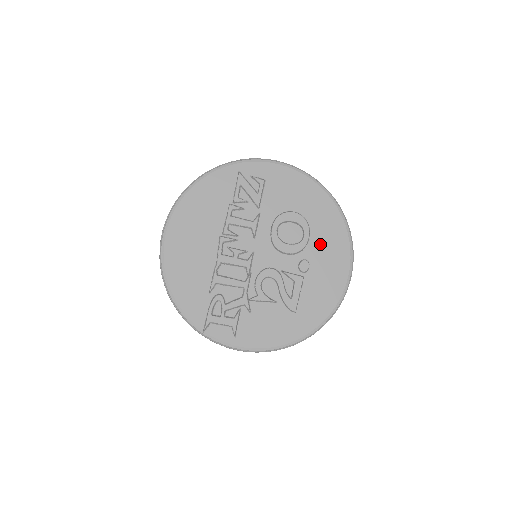
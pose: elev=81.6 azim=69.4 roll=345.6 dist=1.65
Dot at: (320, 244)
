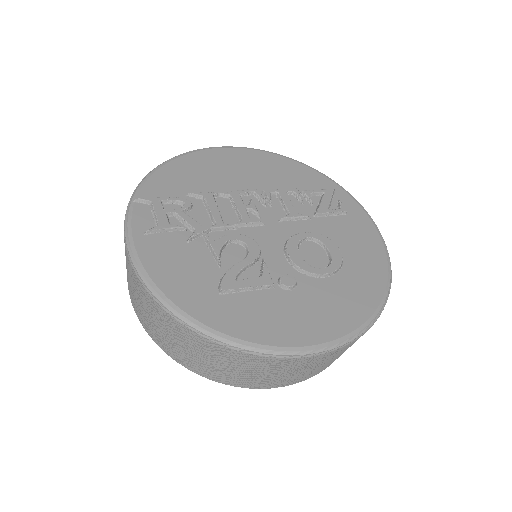
Dot at: (328, 292)
